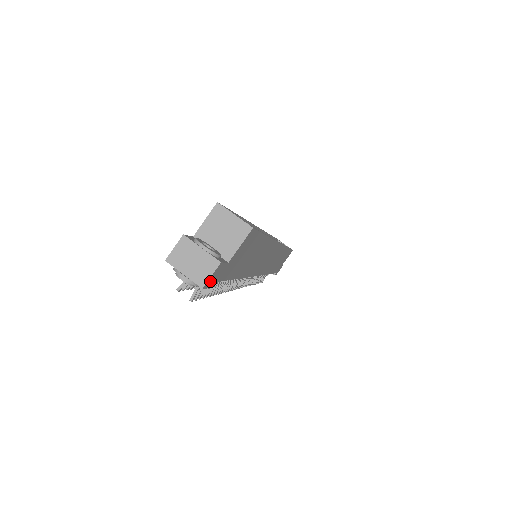
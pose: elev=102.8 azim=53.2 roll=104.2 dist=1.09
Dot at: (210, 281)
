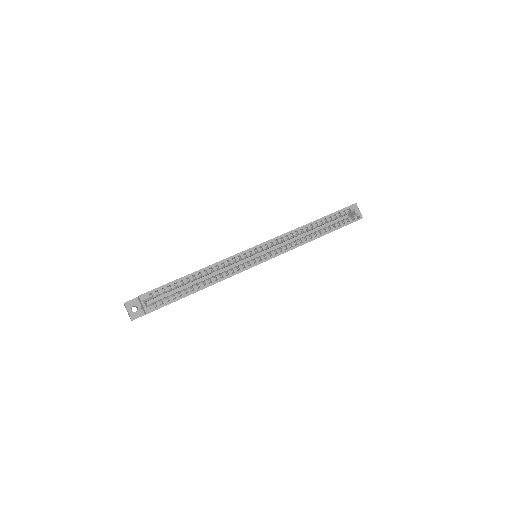
Dot at: occluded
